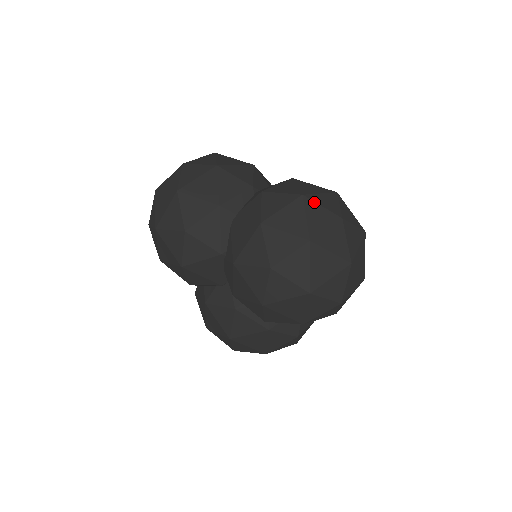
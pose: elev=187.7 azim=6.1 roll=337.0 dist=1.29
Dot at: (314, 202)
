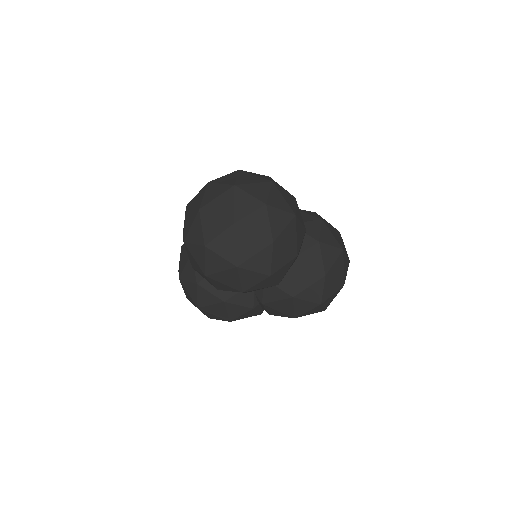
Dot at: (345, 254)
